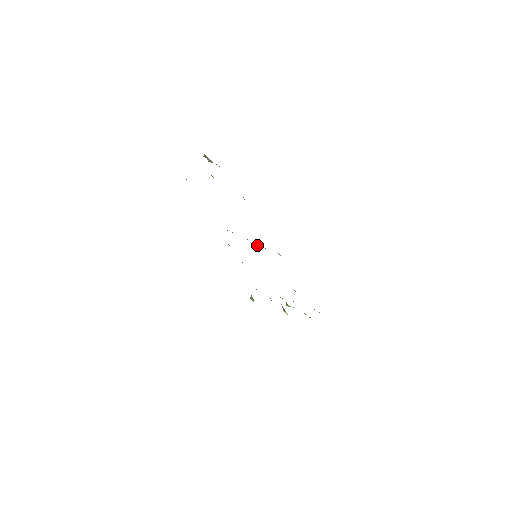
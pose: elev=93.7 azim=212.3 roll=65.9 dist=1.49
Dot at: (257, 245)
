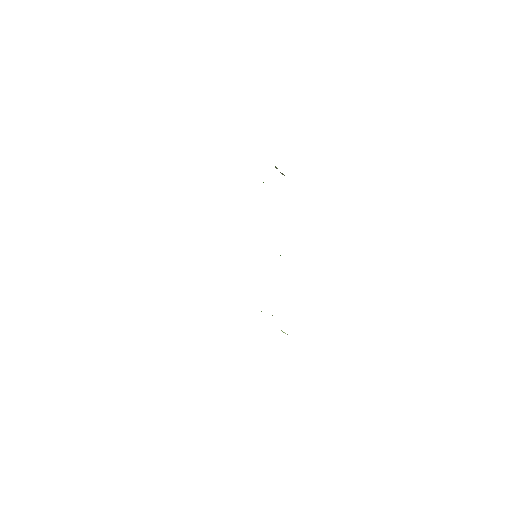
Dot at: occluded
